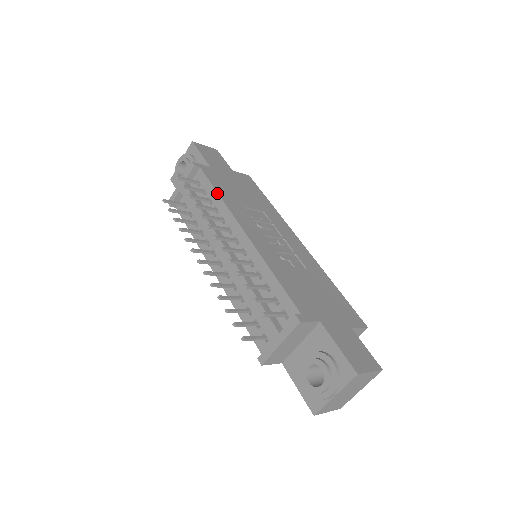
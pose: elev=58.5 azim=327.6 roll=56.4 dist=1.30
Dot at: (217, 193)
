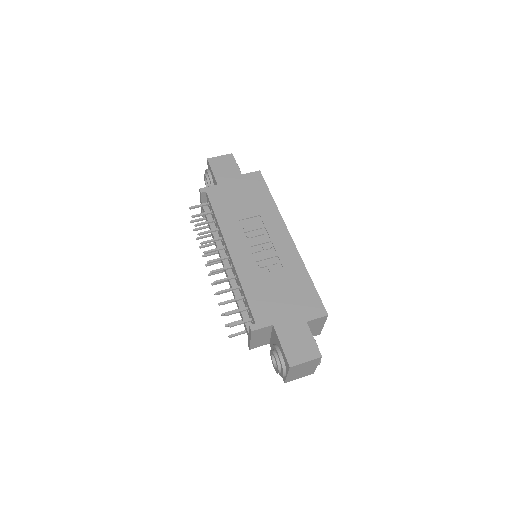
Dot at: (215, 216)
